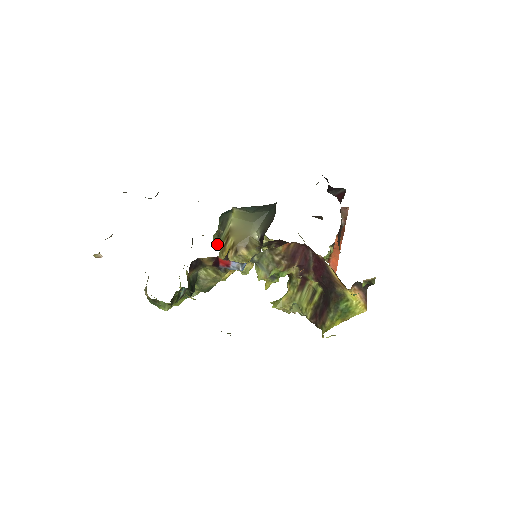
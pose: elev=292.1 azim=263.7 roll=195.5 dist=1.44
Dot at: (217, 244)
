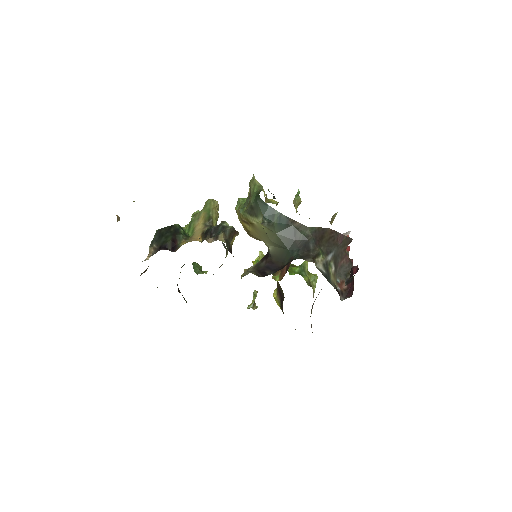
Dot at: occluded
